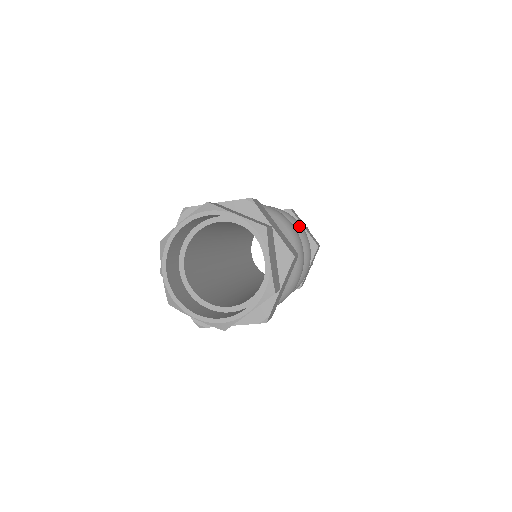
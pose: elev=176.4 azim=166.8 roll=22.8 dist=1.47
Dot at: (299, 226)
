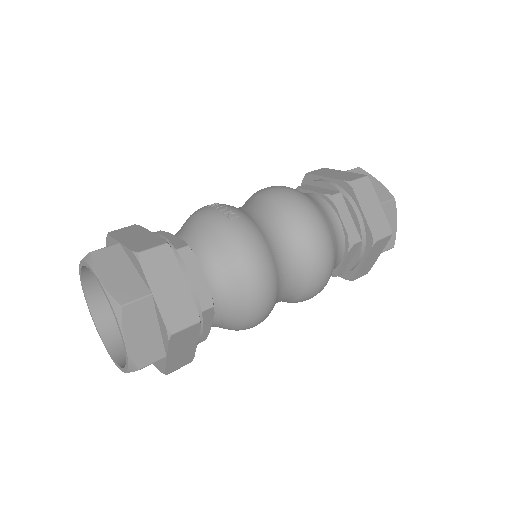
Dot at: (312, 291)
